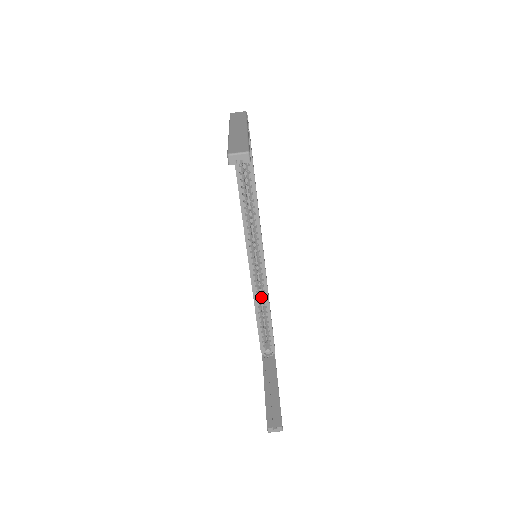
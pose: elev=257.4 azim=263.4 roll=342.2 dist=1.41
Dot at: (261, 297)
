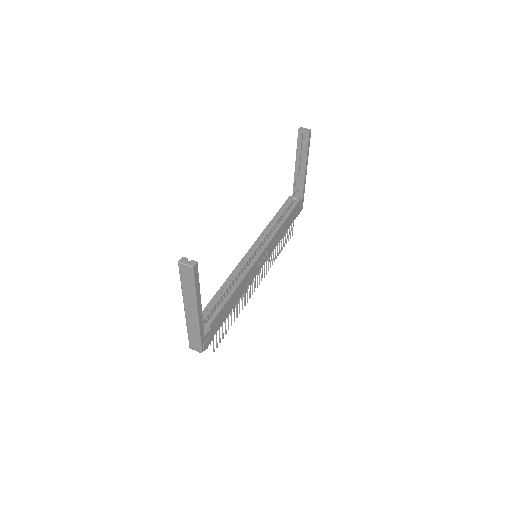
Dot at: occluded
